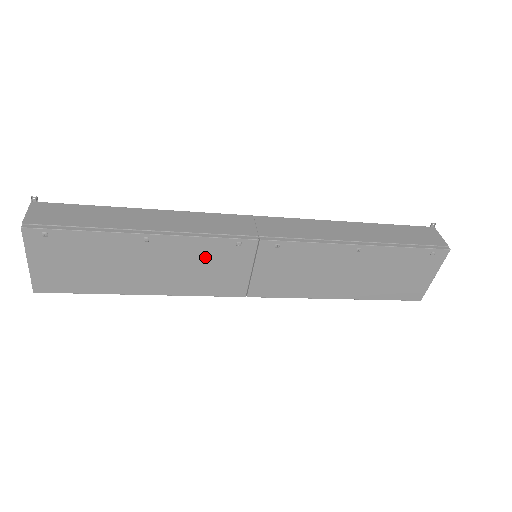
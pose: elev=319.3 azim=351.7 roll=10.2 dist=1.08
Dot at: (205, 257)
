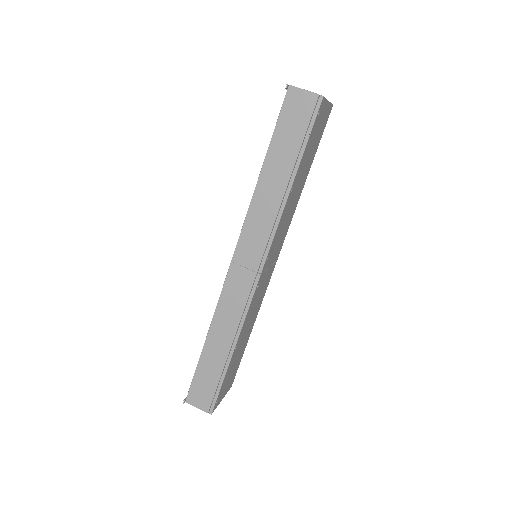
Dot at: (254, 304)
